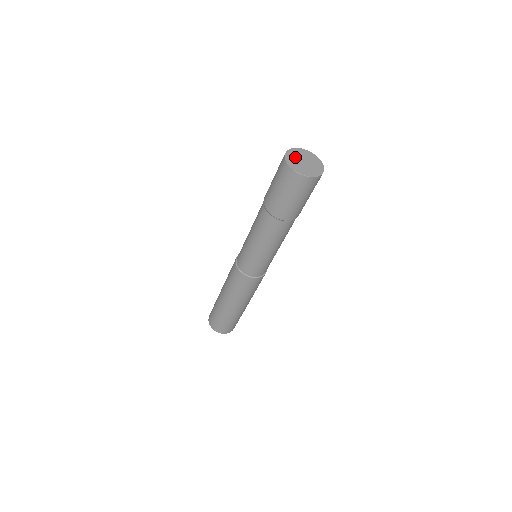
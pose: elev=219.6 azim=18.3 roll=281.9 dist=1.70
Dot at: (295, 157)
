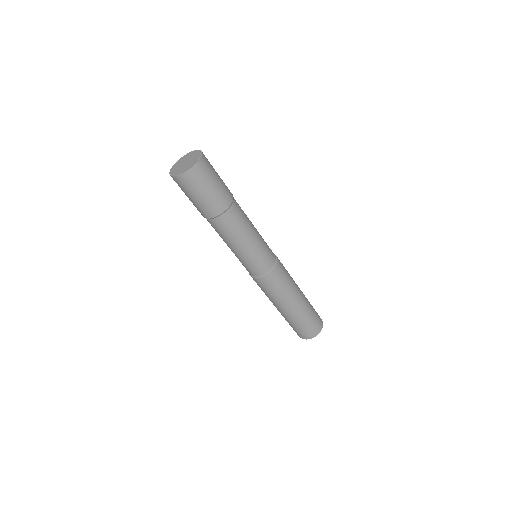
Dot at: (180, 163)
